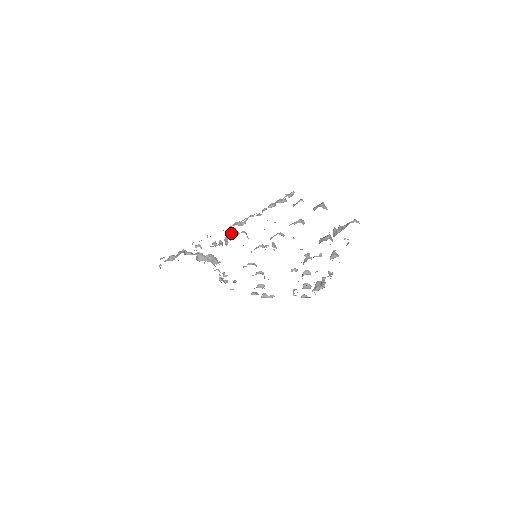
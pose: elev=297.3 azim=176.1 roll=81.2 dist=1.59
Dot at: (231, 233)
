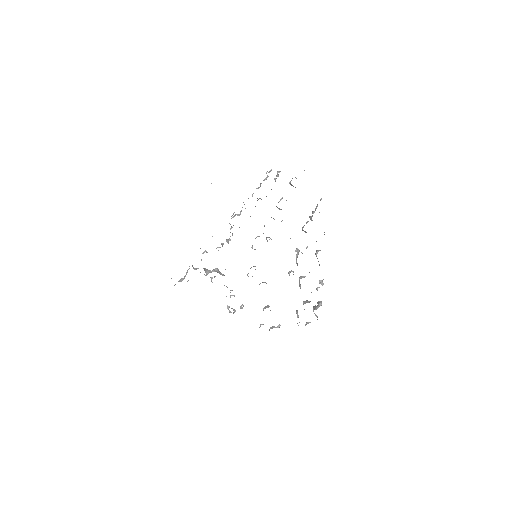
Dot at: (231, 228)
